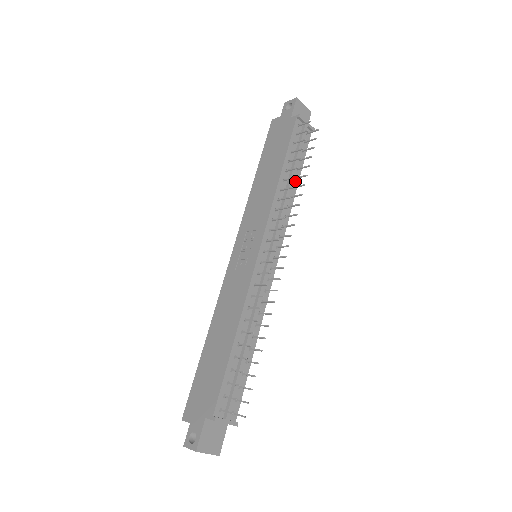
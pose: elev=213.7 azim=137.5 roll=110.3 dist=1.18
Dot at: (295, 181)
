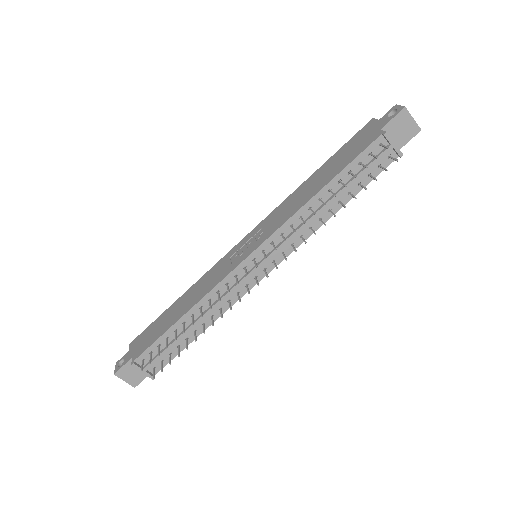
Dot at: (338, 204)
